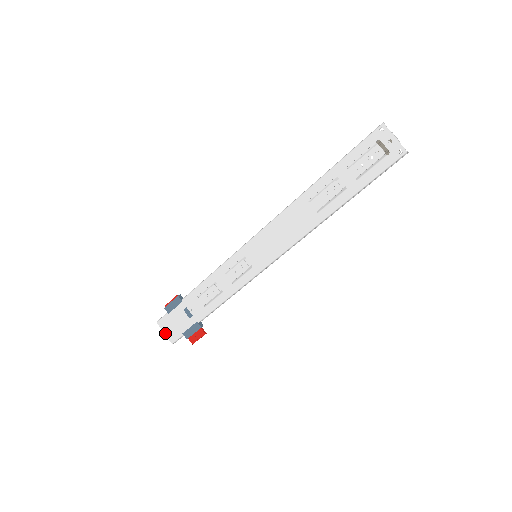
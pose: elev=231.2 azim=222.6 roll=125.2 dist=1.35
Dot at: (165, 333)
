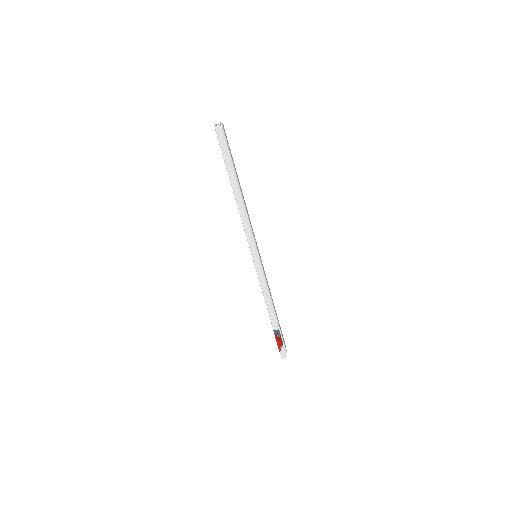
Dot at: occluded
